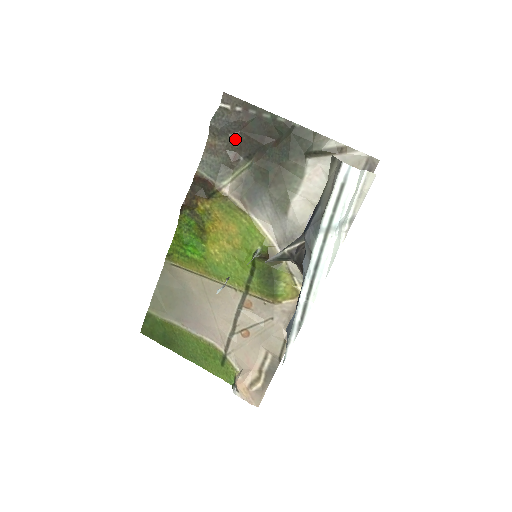
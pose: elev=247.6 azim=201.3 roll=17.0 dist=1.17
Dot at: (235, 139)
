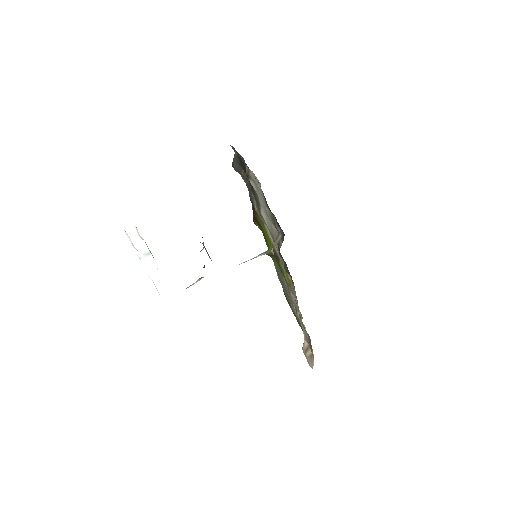
Dot at: (242, 173)
